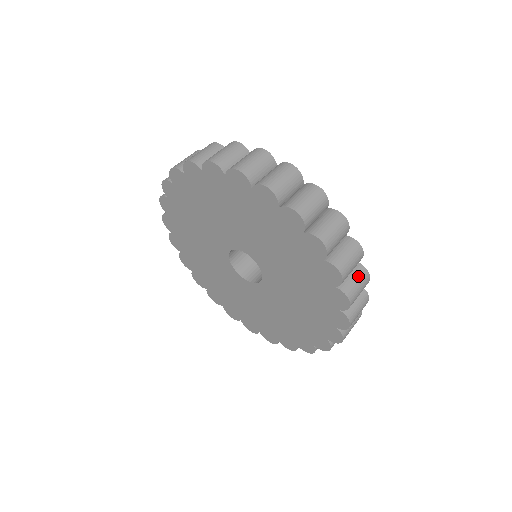
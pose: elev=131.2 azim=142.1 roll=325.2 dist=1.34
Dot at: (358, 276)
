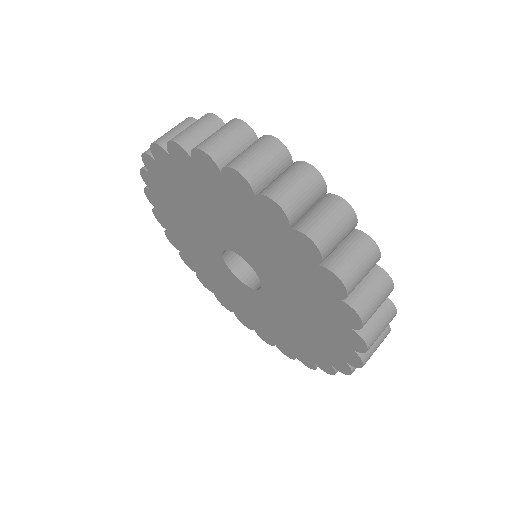
Dot at: (325, 208)
